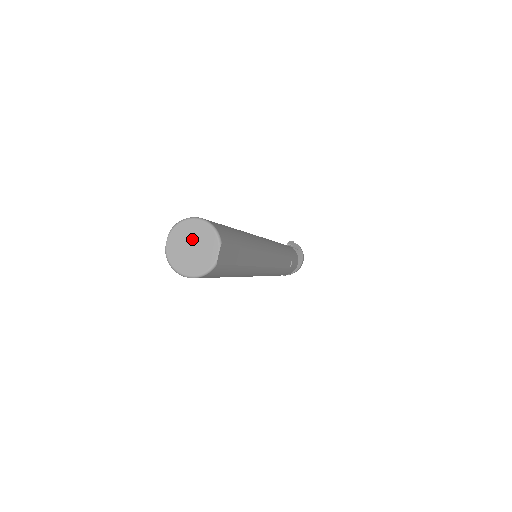
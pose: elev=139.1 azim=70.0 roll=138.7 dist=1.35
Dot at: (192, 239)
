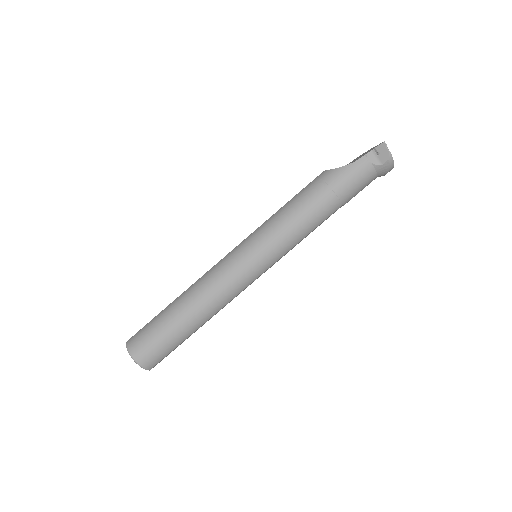
Dot at: occluded
